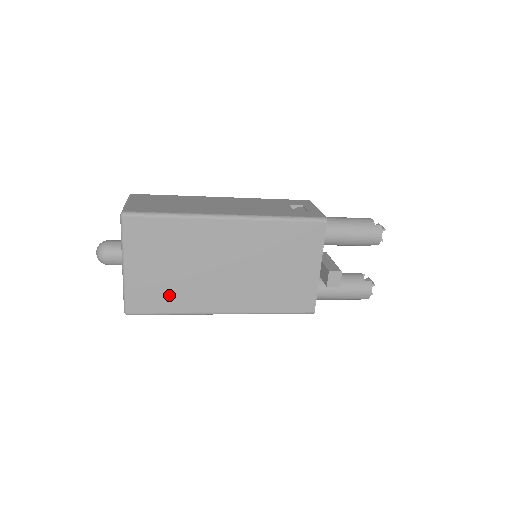
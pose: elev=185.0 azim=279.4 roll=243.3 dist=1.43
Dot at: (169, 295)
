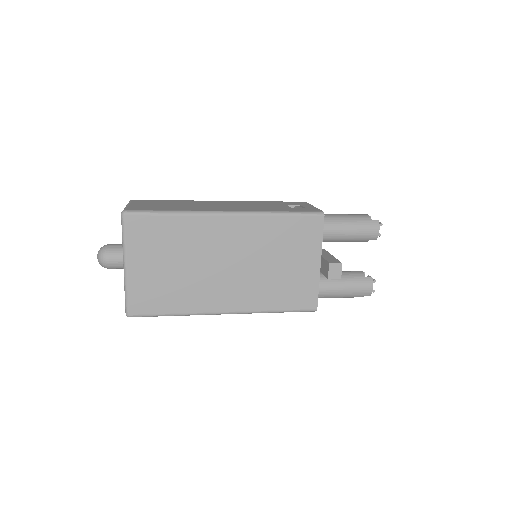
Dot at: (171, 295)
